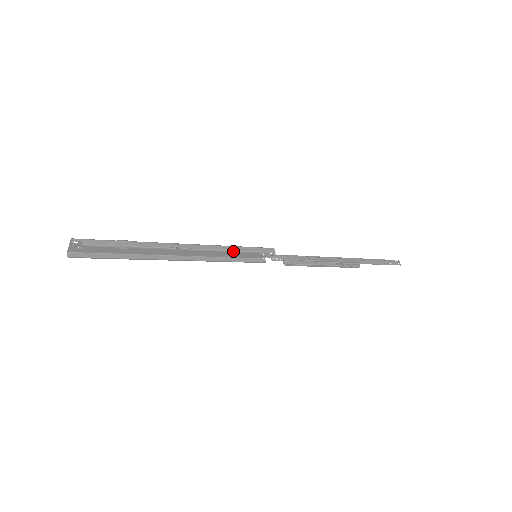
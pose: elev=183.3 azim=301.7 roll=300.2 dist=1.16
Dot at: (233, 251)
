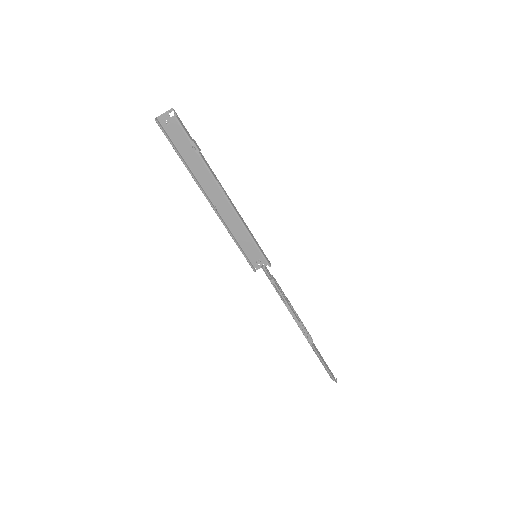
Dot at: (248, 232)
